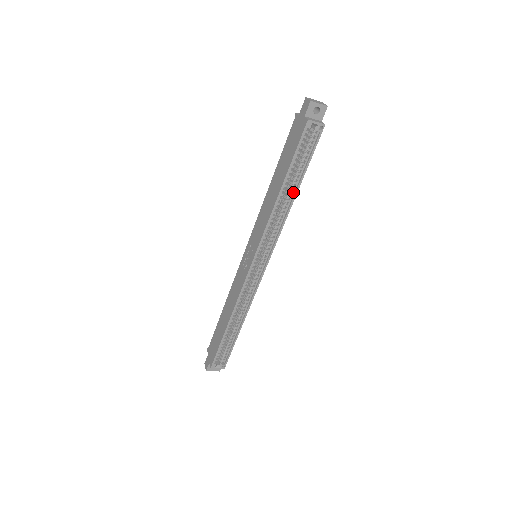
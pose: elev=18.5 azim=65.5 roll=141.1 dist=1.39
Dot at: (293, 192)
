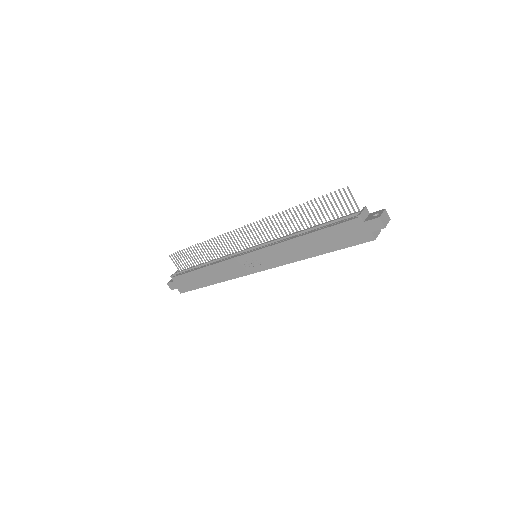
Dot at: occluded
